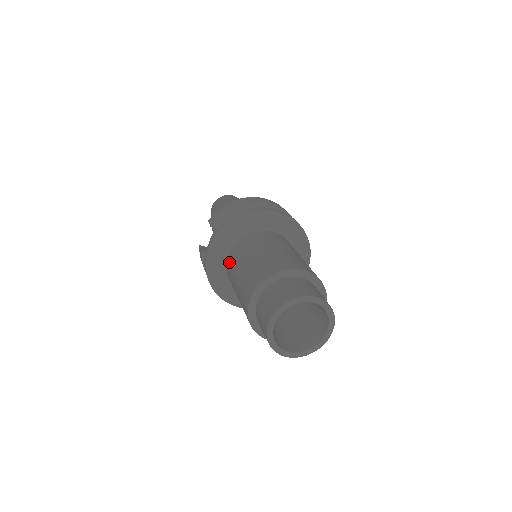
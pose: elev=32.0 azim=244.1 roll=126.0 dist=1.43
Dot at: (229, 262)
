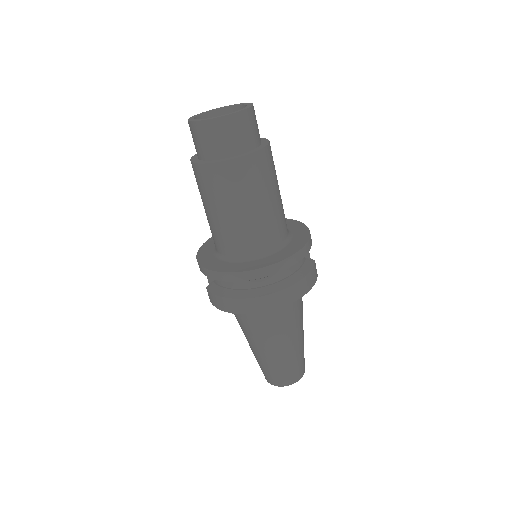
Dot at: occluded
